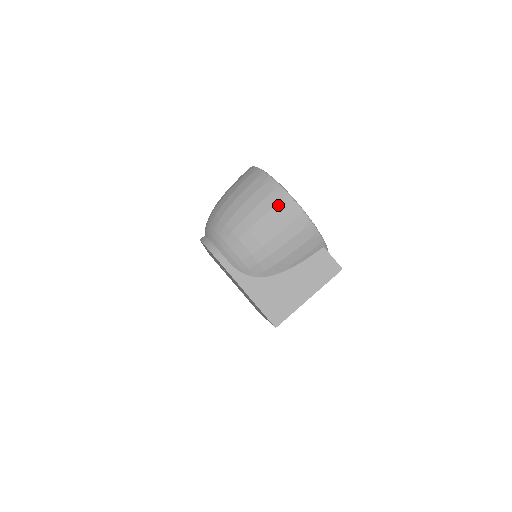
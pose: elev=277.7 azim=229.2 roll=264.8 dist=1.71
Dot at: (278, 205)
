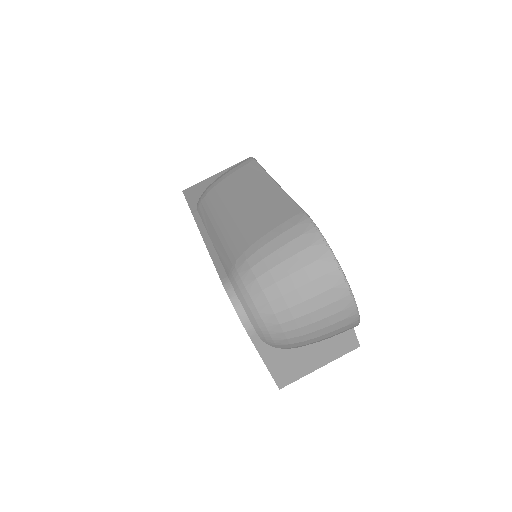
Dot at: (336, 303)
